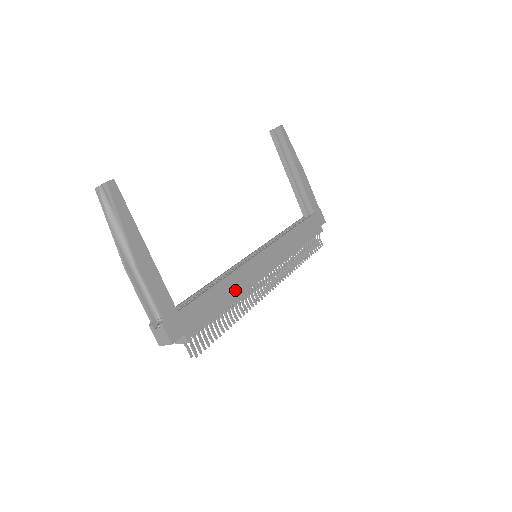
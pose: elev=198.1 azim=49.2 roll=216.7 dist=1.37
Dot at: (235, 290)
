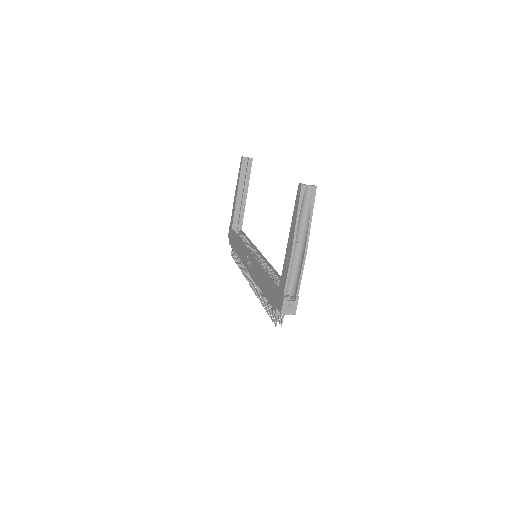
Dot at: occluded
